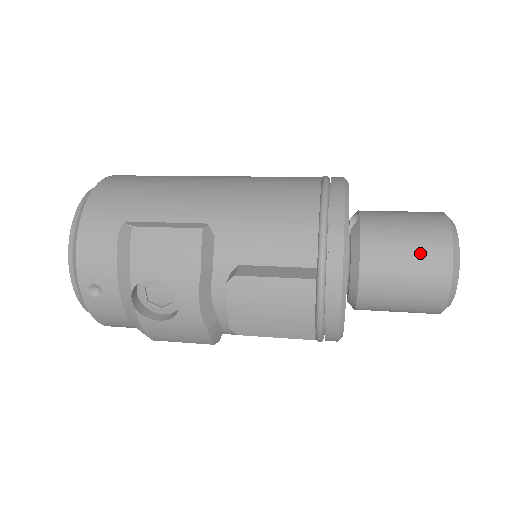
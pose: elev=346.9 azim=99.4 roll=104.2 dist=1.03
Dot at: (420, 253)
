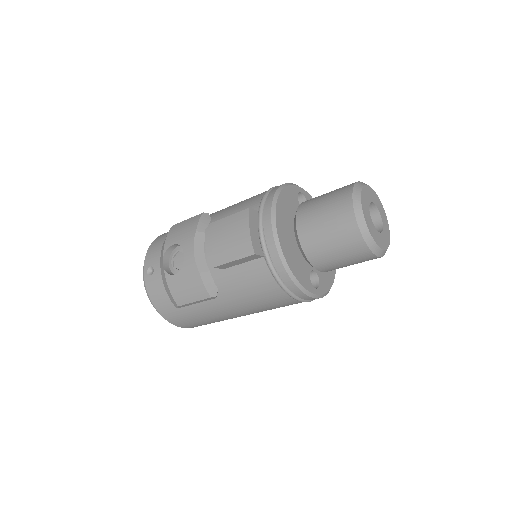
Dot at: (332, 196)
